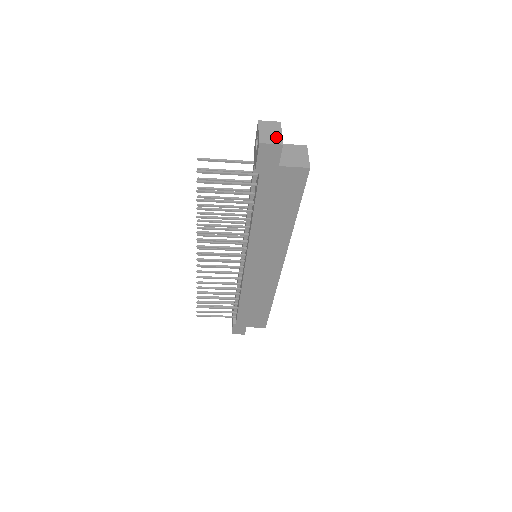
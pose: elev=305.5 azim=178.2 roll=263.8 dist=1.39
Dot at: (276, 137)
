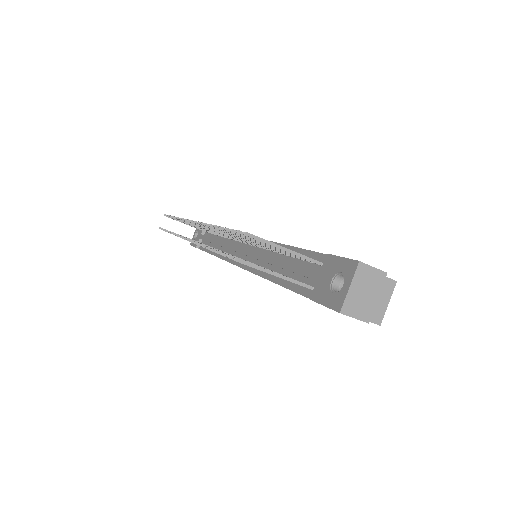
Dot at: (367, 306)
